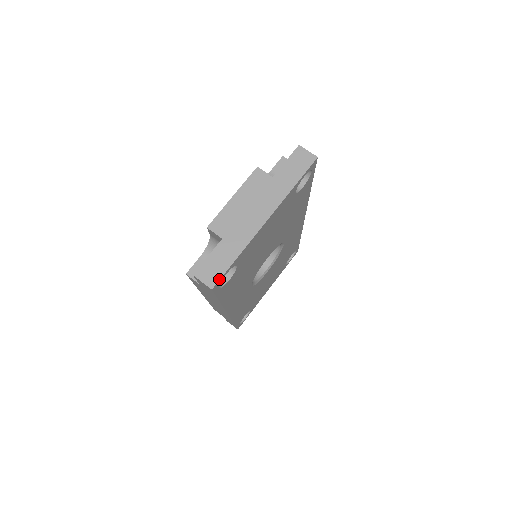
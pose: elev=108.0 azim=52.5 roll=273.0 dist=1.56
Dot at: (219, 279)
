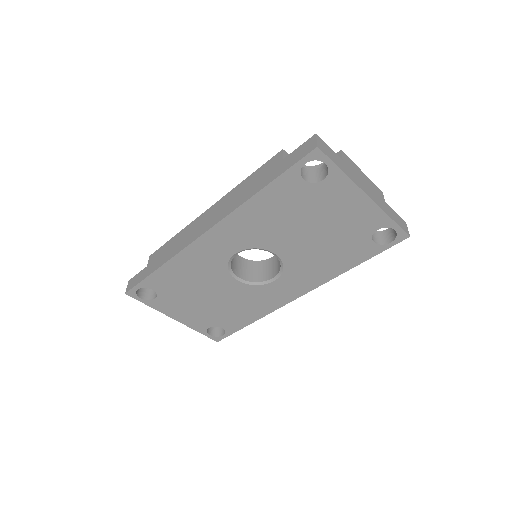
Dot at: (325, 153)
